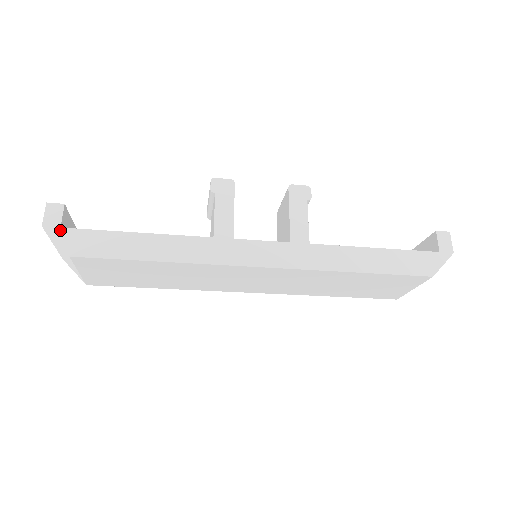
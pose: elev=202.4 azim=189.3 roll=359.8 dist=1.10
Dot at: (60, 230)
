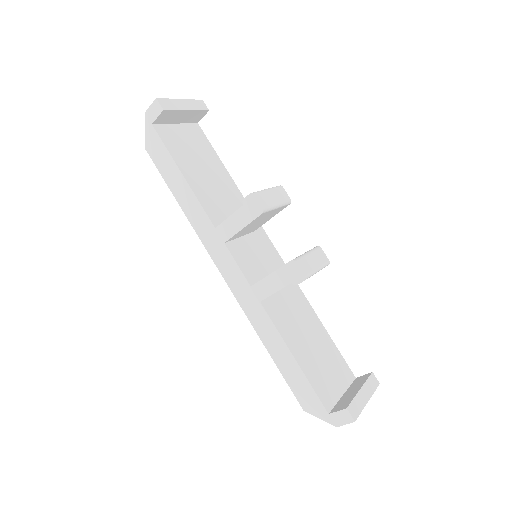
Dot at: (151, 126)
